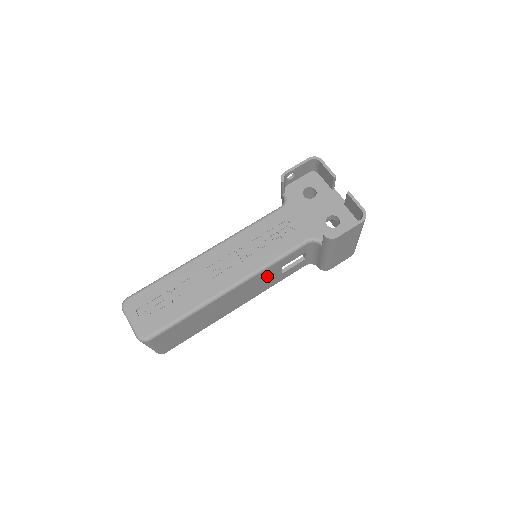
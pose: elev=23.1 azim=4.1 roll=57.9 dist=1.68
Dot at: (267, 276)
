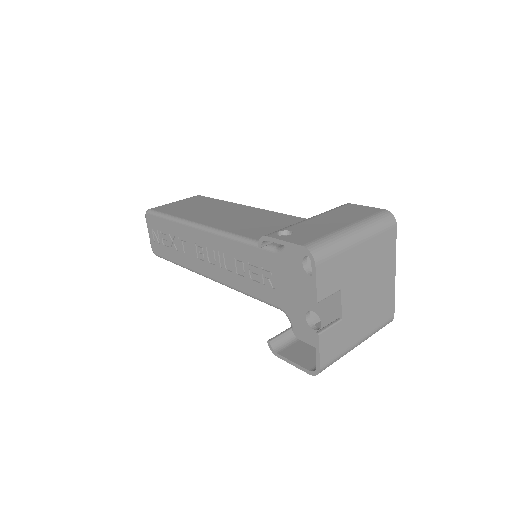
Dot at: occluded
